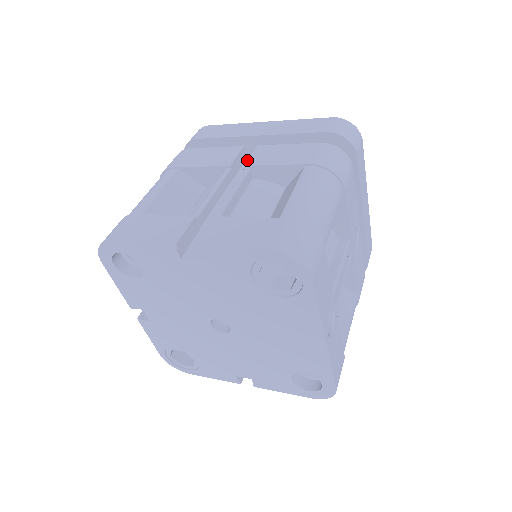
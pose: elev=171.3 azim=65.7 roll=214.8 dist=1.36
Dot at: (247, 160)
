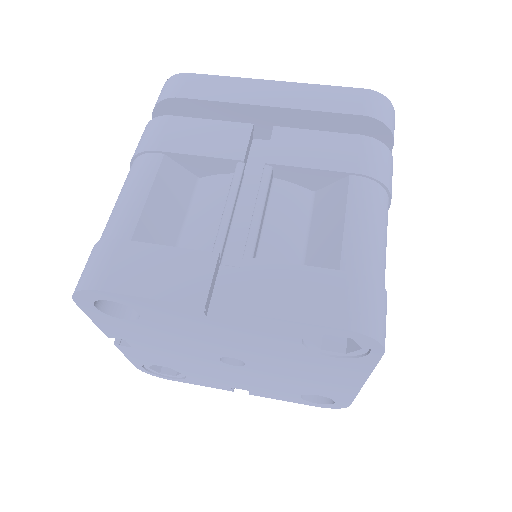
Dot at: (254, 141)
